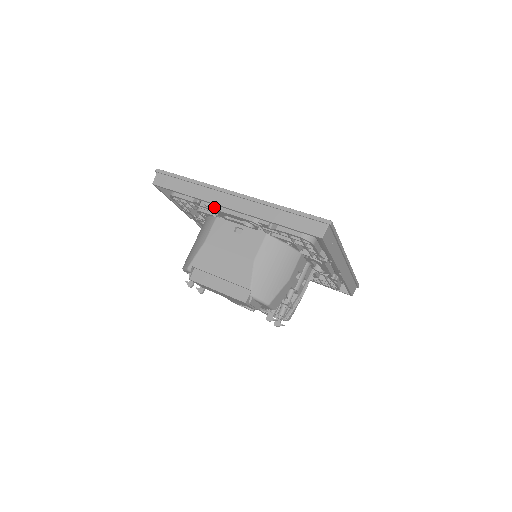
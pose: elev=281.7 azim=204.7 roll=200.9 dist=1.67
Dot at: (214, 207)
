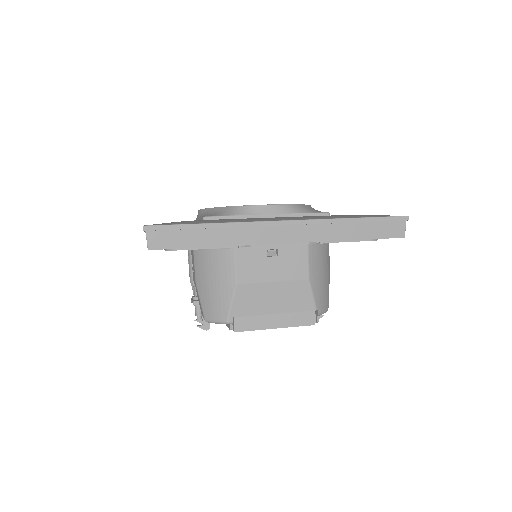
Dot at: occluded
